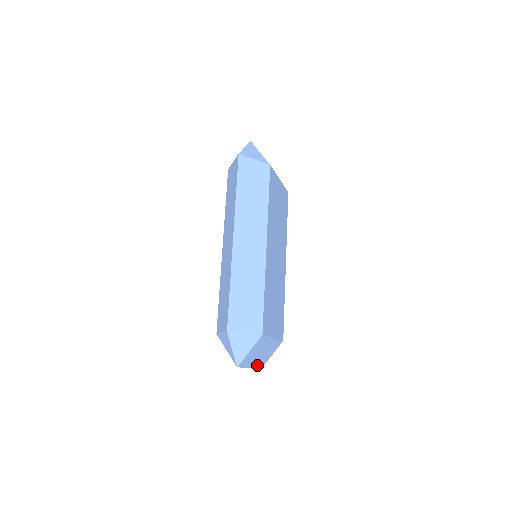
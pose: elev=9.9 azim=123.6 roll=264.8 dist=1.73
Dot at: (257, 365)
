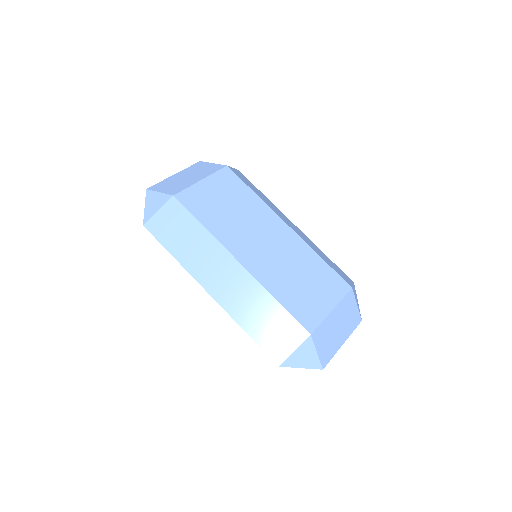
Dot at: (350, 330)
